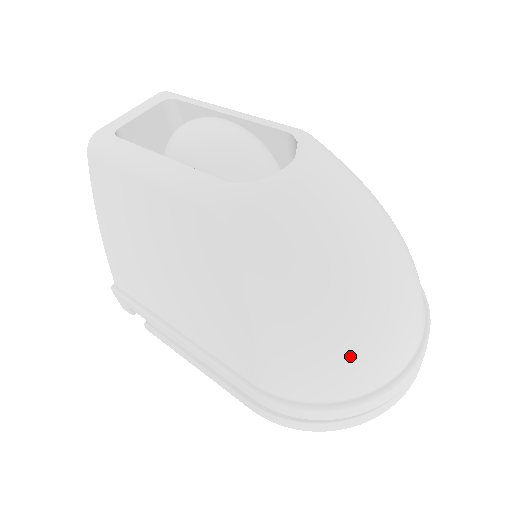
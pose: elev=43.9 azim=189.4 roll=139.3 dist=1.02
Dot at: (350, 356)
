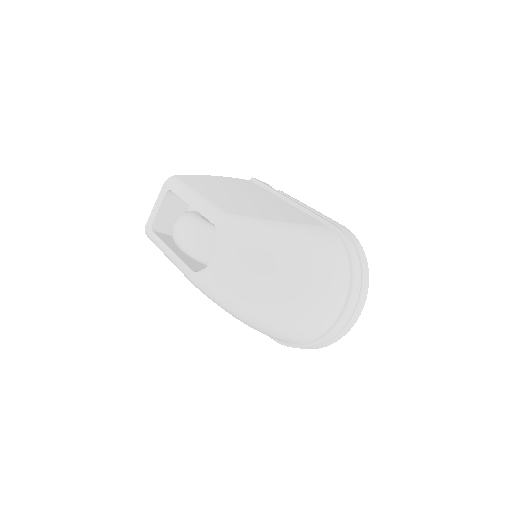
Dot at: (289, 331)
